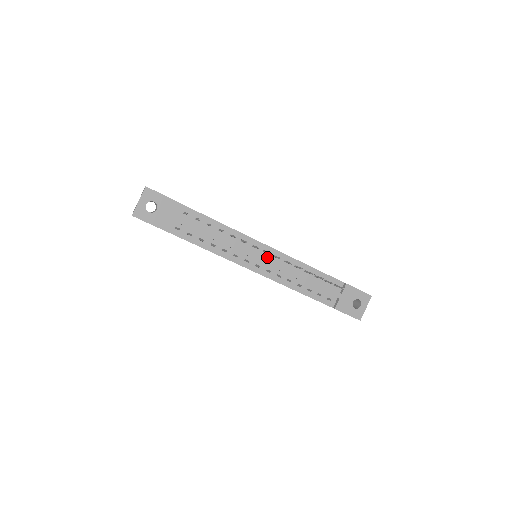
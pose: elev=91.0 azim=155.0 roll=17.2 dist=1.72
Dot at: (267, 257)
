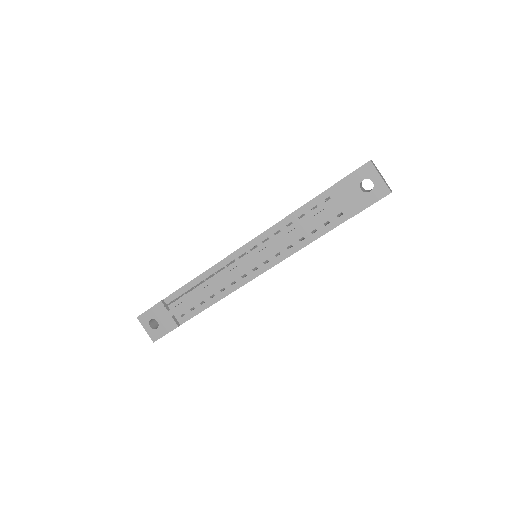
Dot at: (252, 255)
